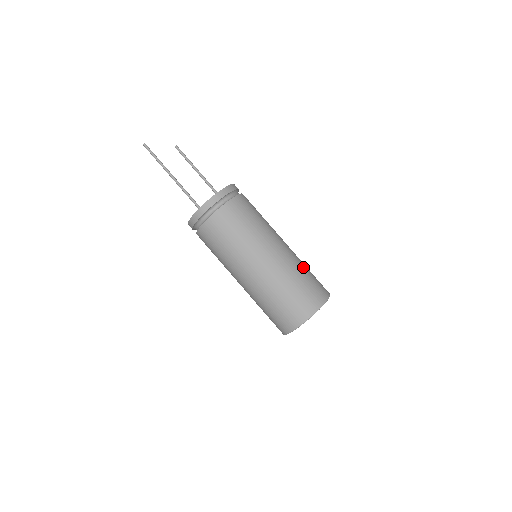
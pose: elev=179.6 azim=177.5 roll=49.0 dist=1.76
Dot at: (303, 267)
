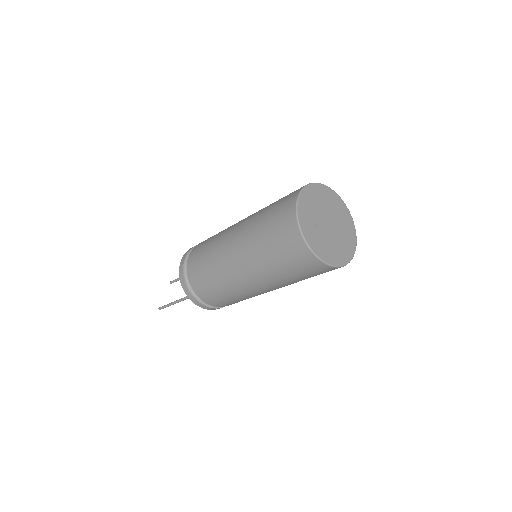
Dot at: occluded
